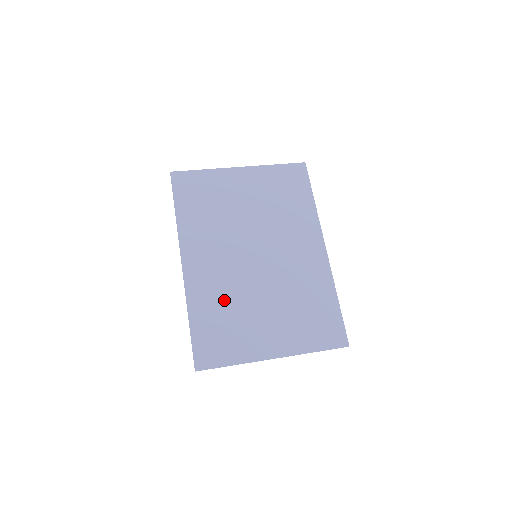
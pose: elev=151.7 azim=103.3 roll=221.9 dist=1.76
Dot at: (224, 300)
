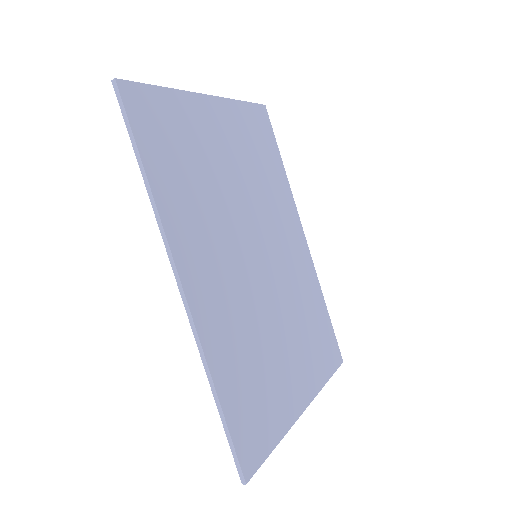
Dot at: (246, 341)
